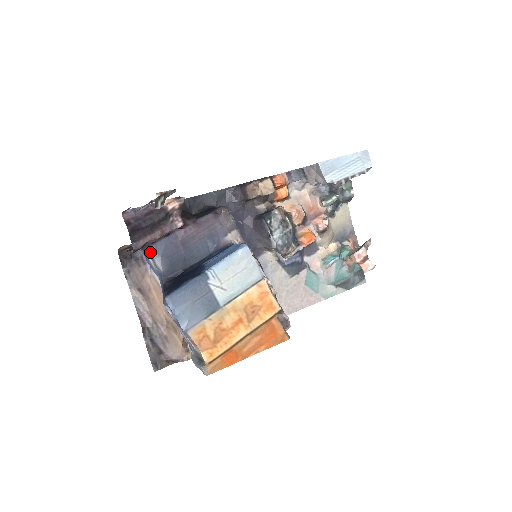
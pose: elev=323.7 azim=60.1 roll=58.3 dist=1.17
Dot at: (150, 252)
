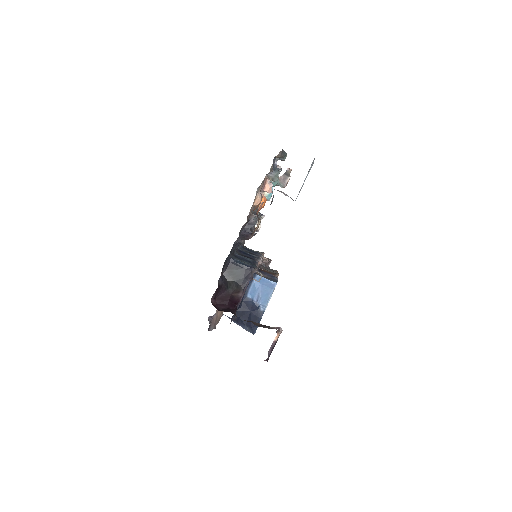
Dot at: occluded
